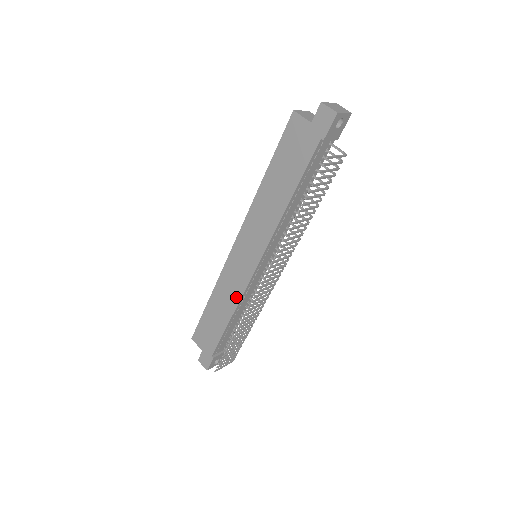
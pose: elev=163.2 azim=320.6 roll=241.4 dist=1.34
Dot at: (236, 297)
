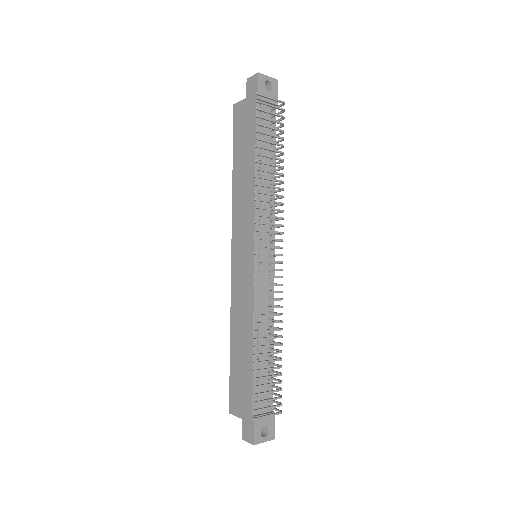
Dot at: (249, 309)
